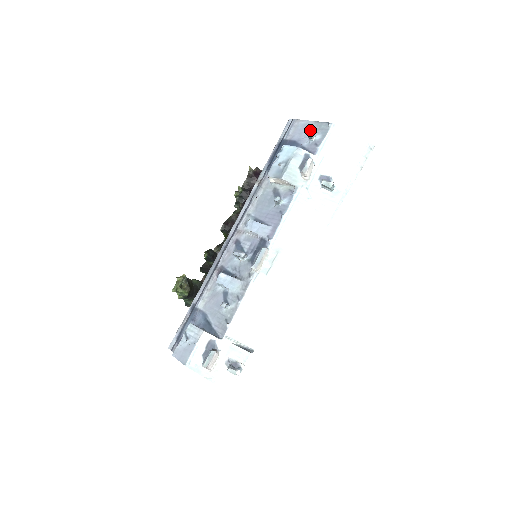
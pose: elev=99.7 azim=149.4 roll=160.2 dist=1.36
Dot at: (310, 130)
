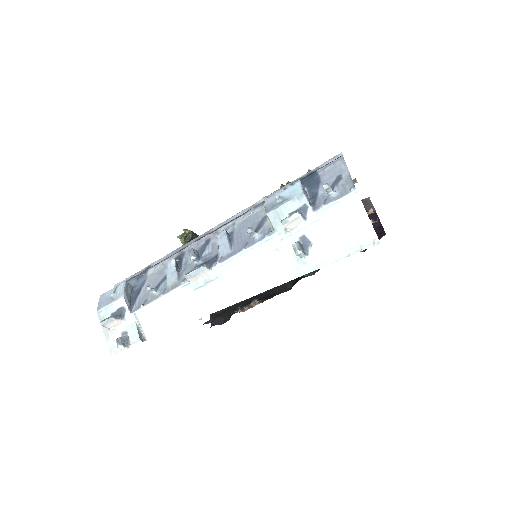
Dot at: (338, 180)
